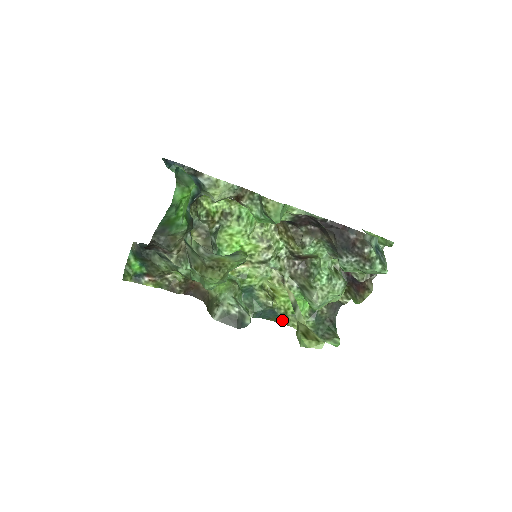
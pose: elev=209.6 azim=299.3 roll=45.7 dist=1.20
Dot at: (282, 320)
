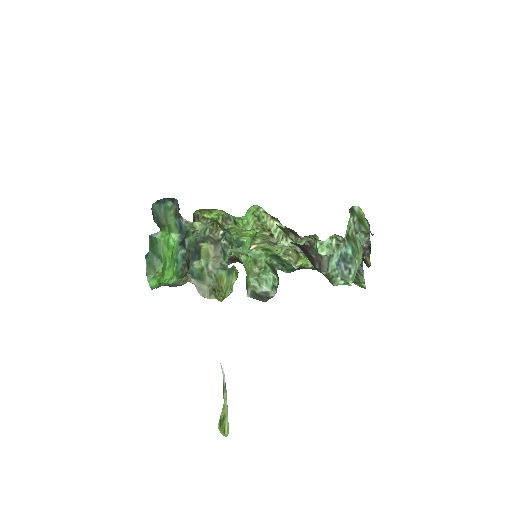
Dot at: (314, 269)
